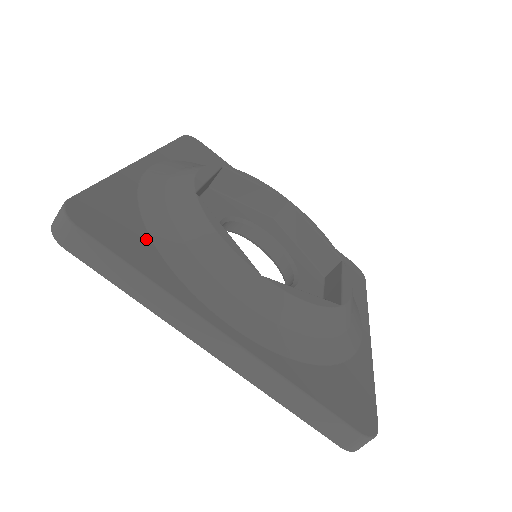
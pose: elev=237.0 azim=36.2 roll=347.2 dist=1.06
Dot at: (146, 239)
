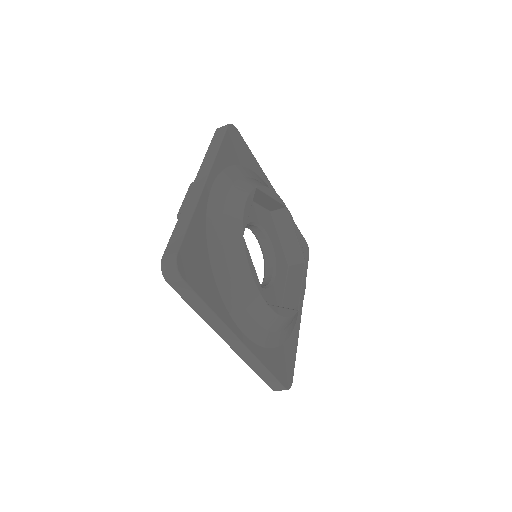
Dot at: (211, 274)
